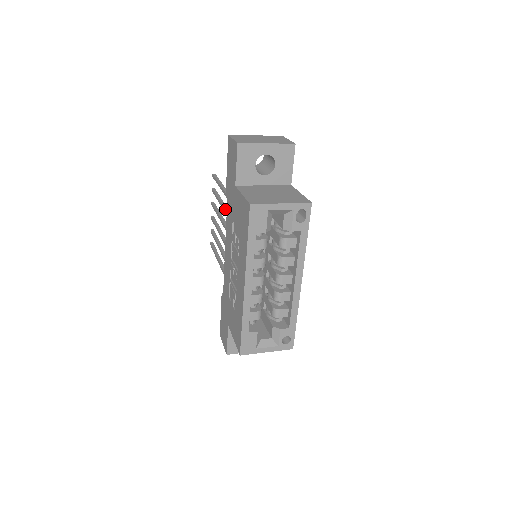
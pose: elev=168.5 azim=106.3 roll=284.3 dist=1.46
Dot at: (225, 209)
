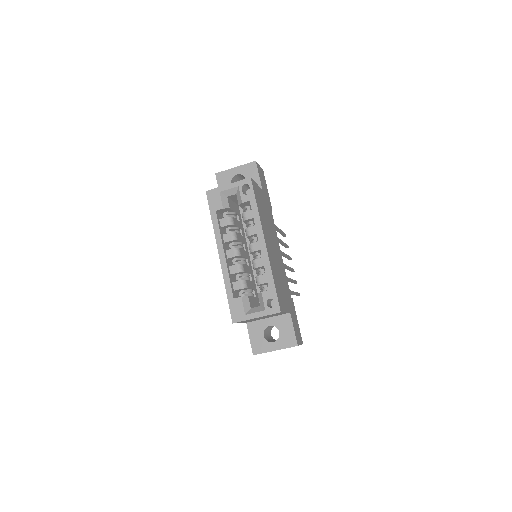
Dot at: occluded
